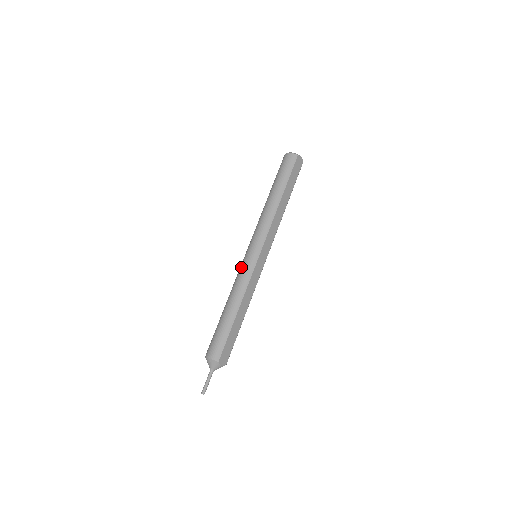
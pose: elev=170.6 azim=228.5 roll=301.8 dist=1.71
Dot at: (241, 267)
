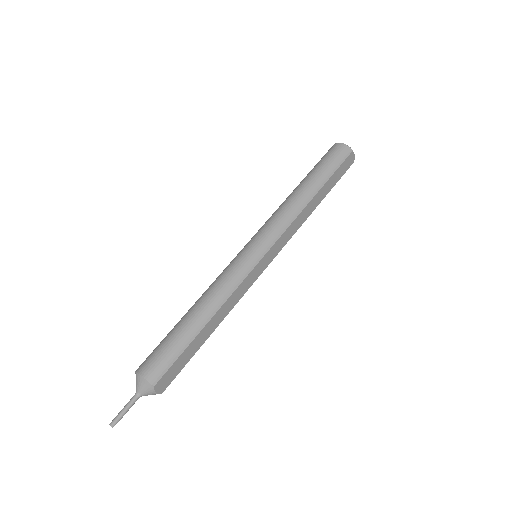
Dot at: (233, 263)
